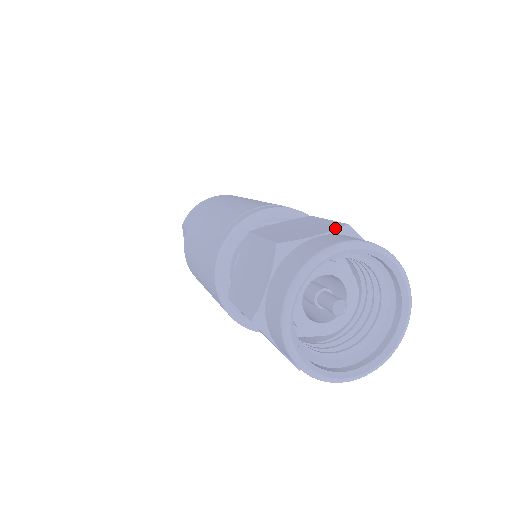
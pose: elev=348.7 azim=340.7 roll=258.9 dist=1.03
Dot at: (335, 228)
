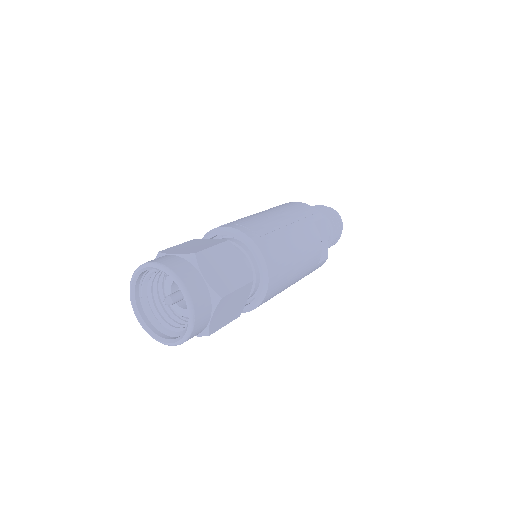
Dot at: (185, 253)
